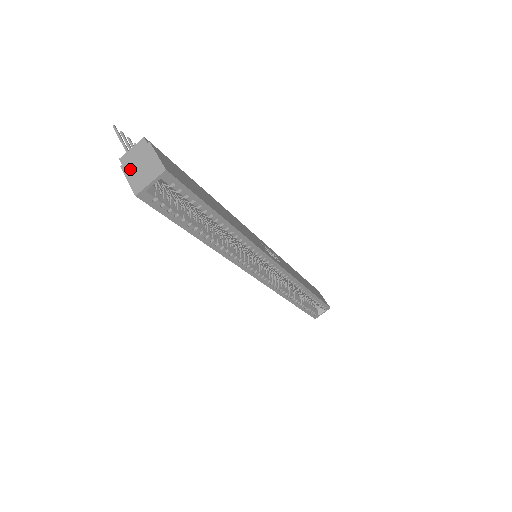
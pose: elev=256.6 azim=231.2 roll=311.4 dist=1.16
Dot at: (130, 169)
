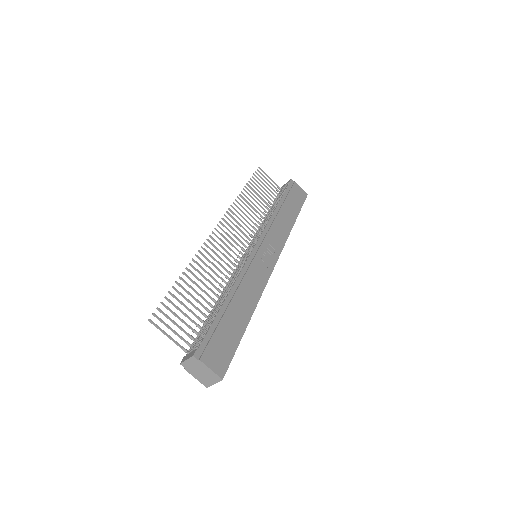
Dot at: (193, 373)
